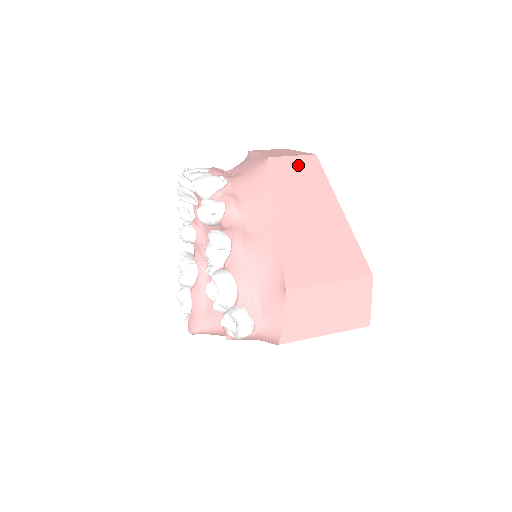
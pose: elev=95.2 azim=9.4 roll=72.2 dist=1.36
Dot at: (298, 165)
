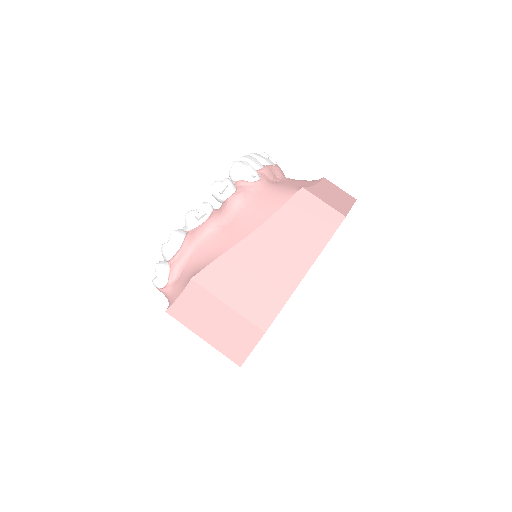
Dot at: (319, 212)
